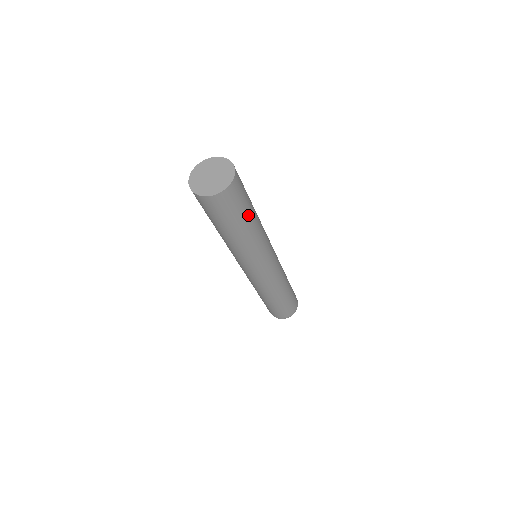
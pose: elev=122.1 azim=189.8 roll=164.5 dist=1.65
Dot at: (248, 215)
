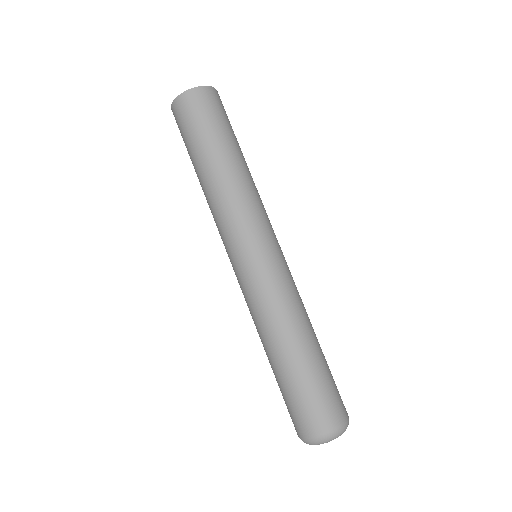
Dot at: (213, 144)
